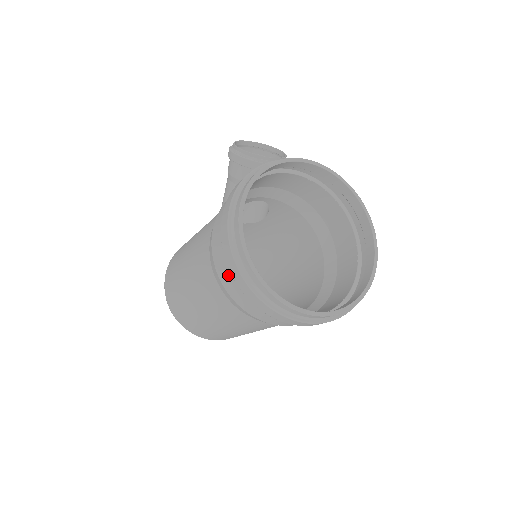
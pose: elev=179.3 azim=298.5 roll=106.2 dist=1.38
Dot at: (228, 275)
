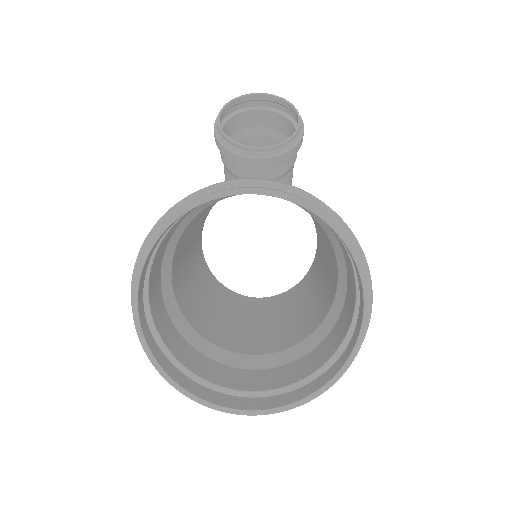
Dot at: occluded
